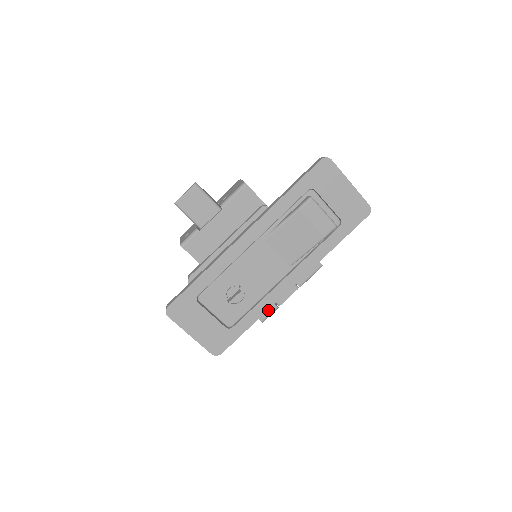
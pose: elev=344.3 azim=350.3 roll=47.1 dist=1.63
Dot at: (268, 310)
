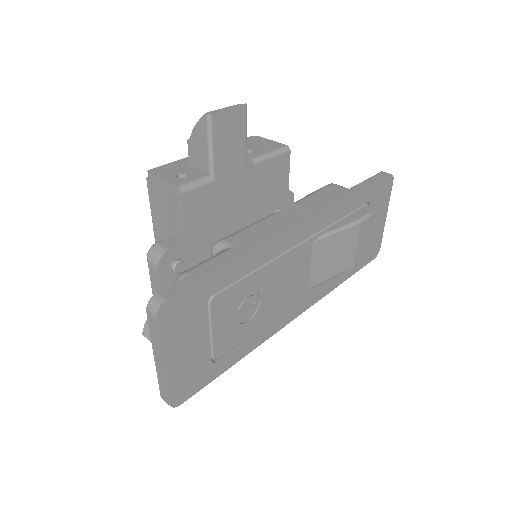
Dot at: occluded
